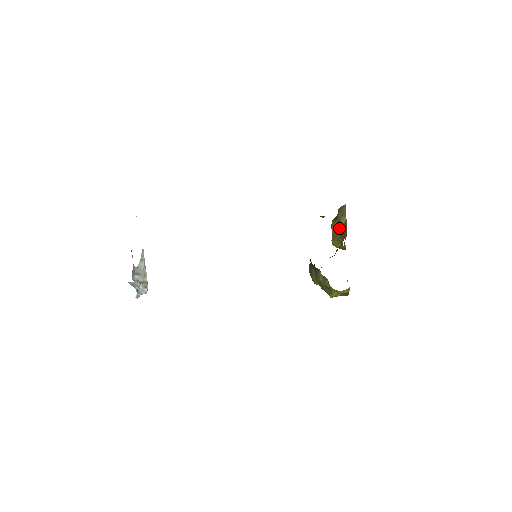
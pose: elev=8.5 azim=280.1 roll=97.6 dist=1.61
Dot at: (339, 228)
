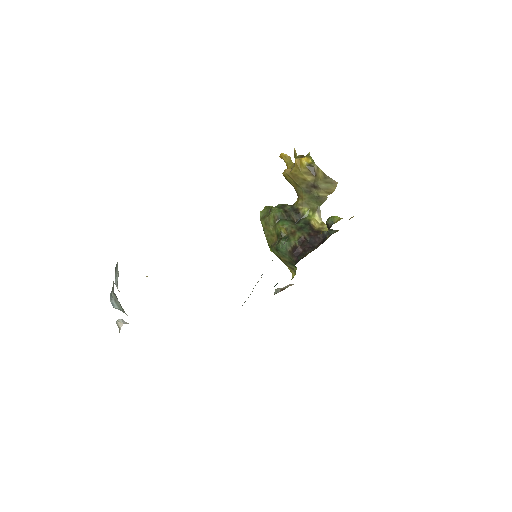
Dot at: (311, 188)
